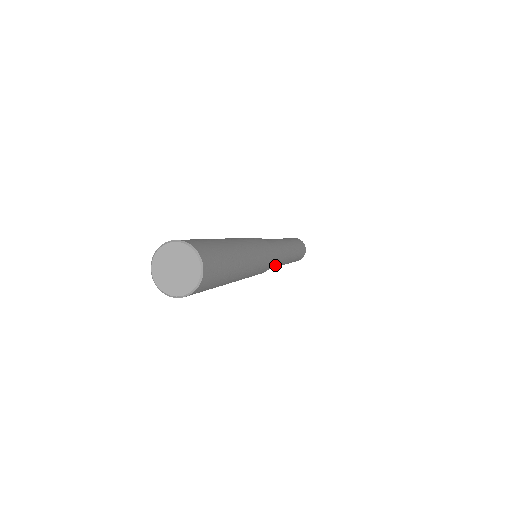
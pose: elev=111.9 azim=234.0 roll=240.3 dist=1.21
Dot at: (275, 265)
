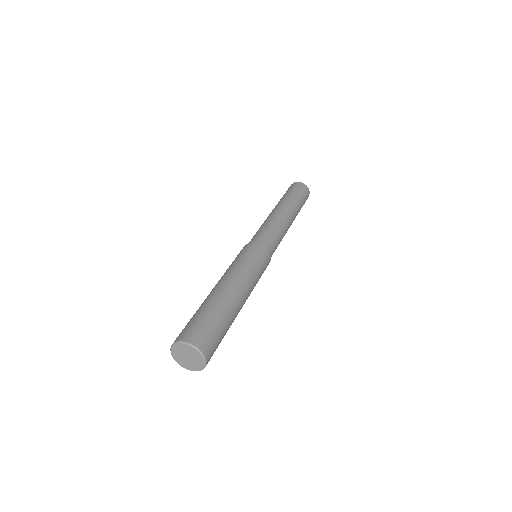
Dot at: occluded
